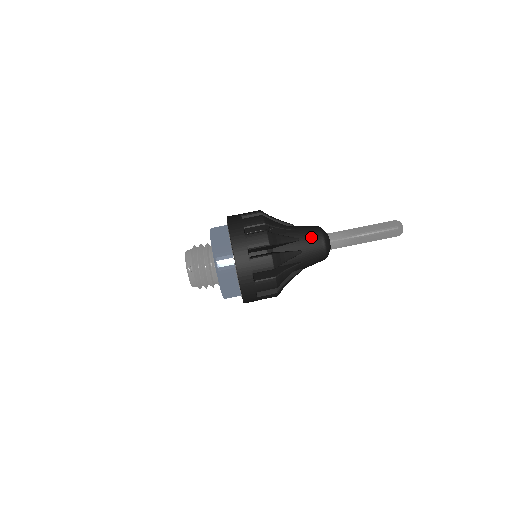
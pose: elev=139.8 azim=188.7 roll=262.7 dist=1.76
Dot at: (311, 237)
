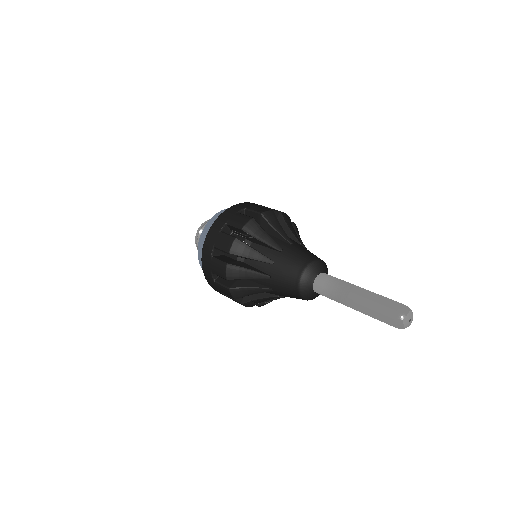
Dot at: (288, 267)
